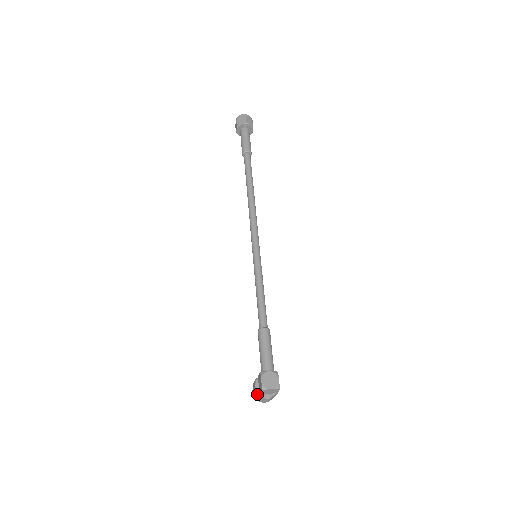
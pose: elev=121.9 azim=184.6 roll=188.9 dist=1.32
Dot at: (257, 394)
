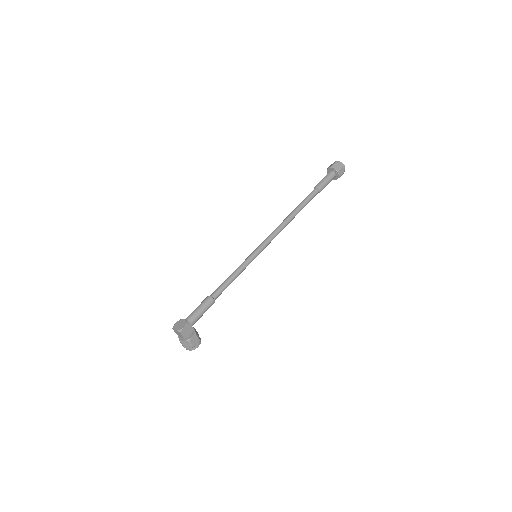
Dot at: occluded
